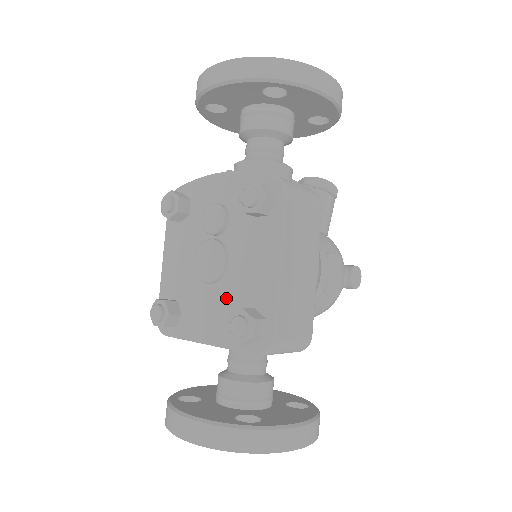
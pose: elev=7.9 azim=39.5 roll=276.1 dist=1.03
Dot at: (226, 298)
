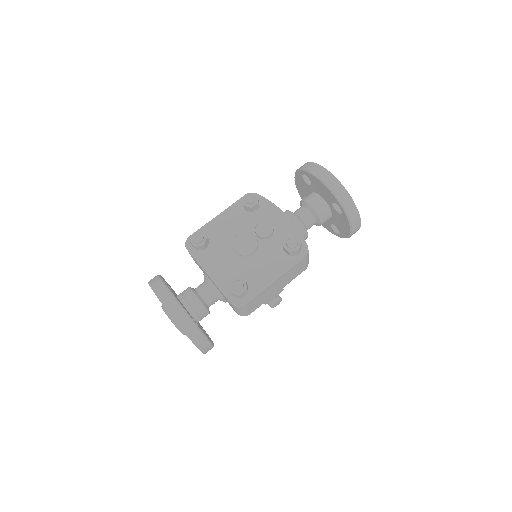
Dot at: (237, 266)
